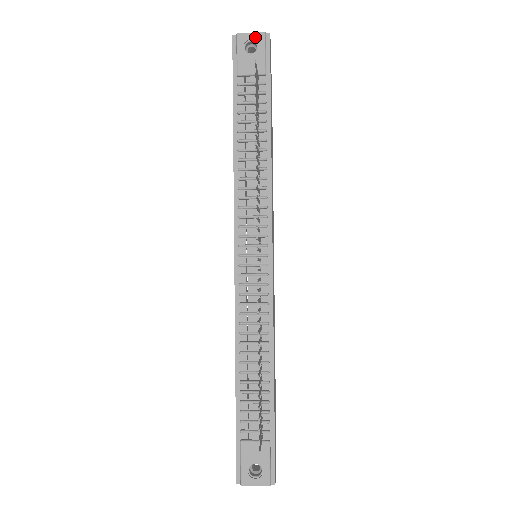
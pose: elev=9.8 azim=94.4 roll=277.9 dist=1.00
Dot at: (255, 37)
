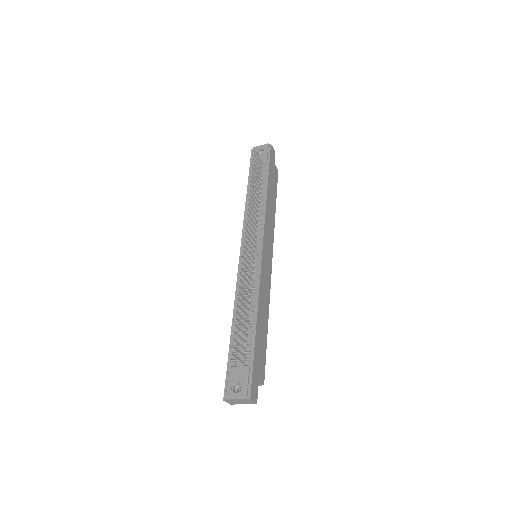
Dot at: (262, 147)
